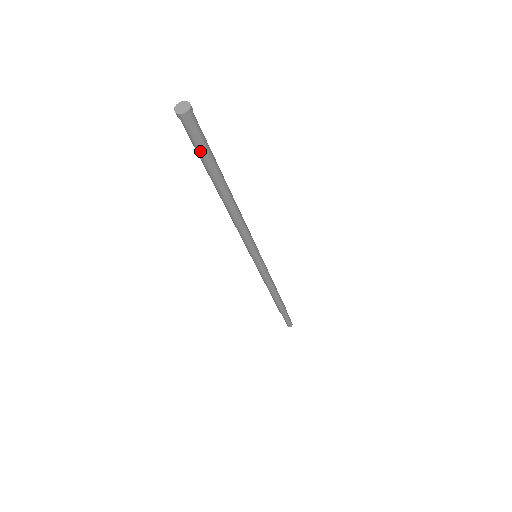
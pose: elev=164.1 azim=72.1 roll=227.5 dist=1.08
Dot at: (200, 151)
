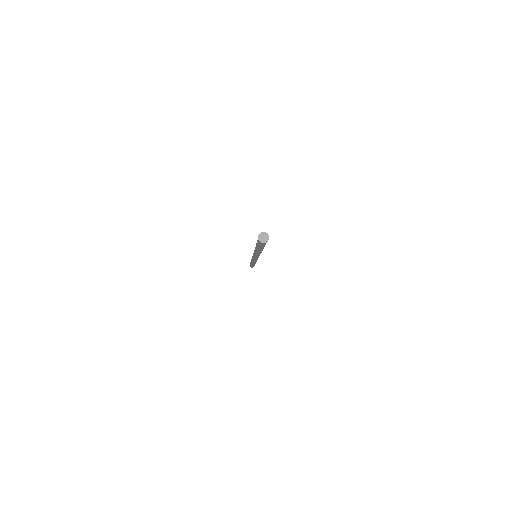
Dot at: (263, 246)
